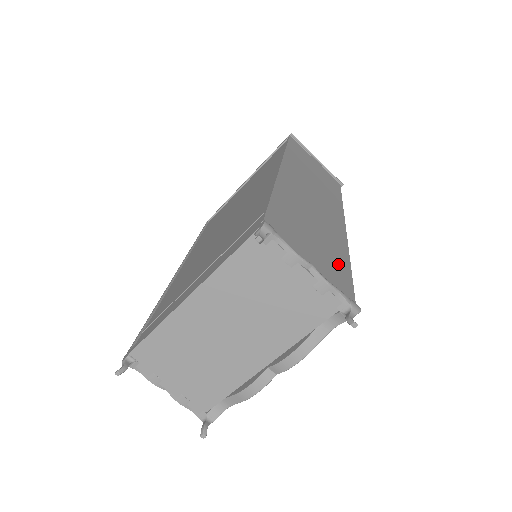
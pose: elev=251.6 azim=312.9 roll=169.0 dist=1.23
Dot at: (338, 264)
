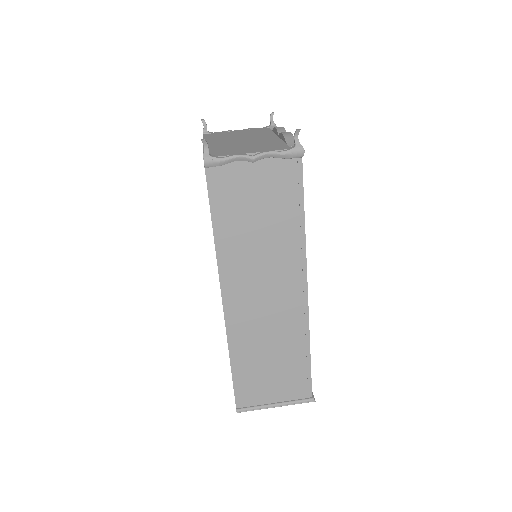
Dot at: occluded
